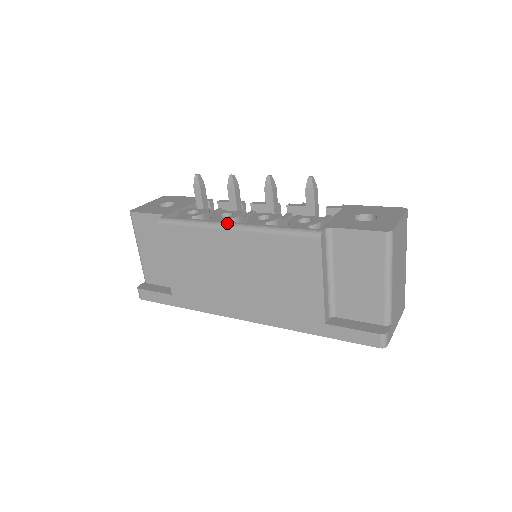
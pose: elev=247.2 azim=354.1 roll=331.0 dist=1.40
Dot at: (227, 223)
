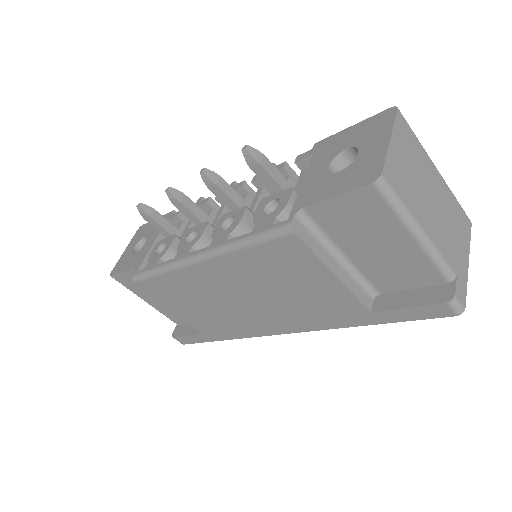
Dot at: (191, 256)
